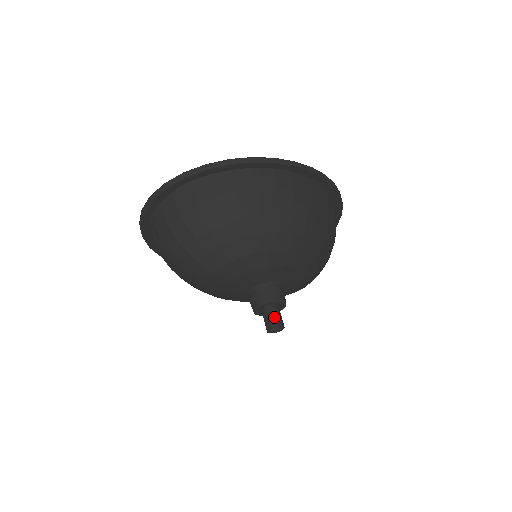
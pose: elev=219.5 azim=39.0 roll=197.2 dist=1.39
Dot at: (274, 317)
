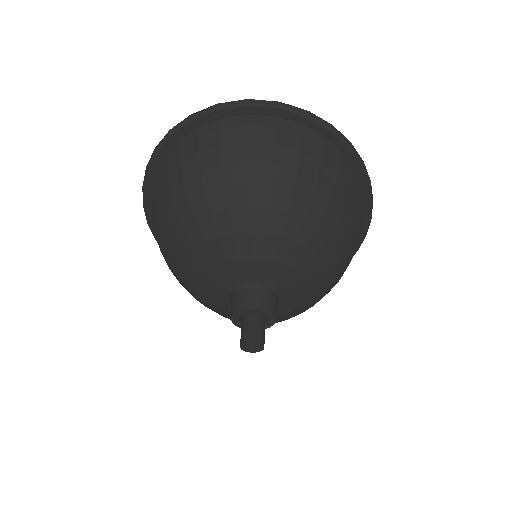
Dot at: (262, 331)
